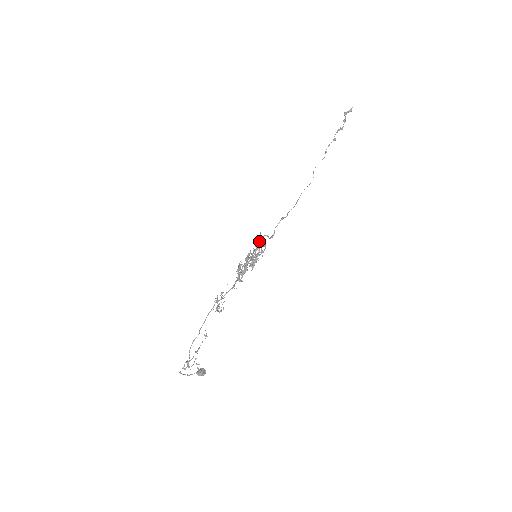
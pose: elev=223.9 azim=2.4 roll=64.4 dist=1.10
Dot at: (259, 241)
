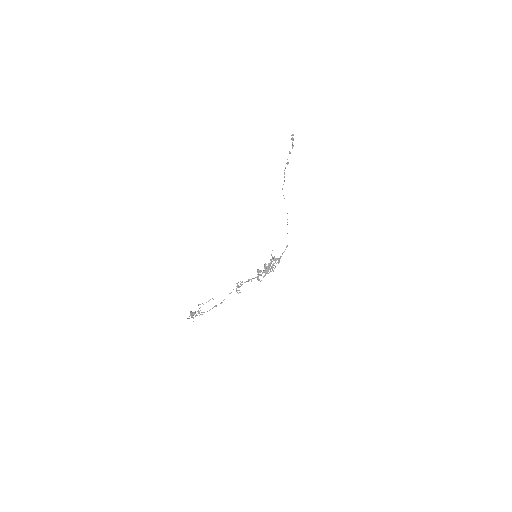
Dot at: occluded
